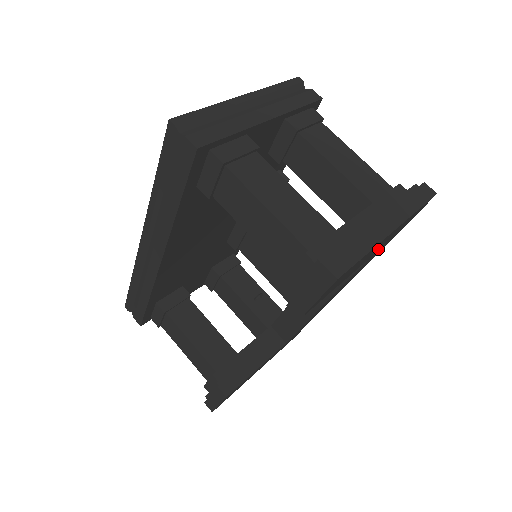
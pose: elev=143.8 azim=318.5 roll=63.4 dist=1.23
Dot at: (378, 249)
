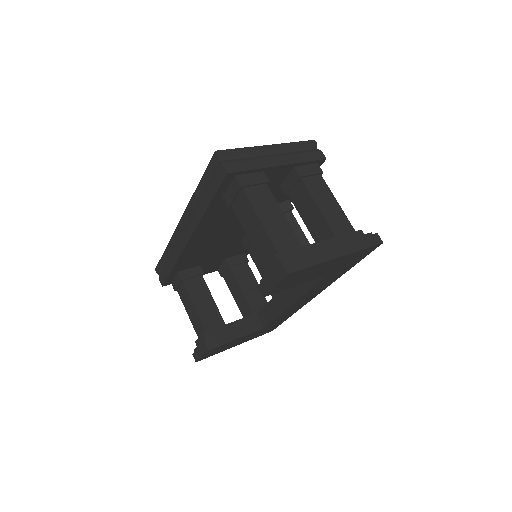
Dot at: (334, 270)
